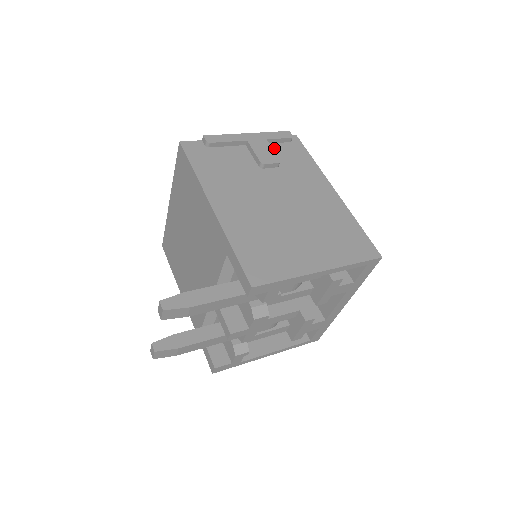
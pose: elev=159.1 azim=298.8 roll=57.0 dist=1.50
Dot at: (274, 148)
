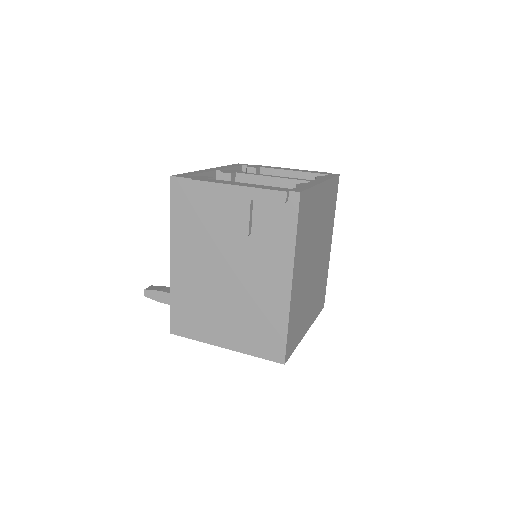
Dot at: (259, 208)
